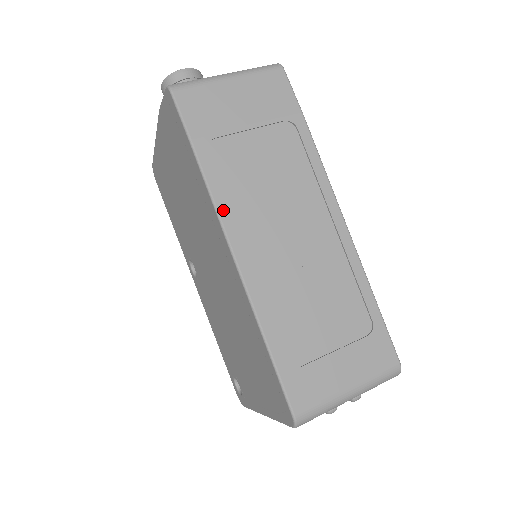
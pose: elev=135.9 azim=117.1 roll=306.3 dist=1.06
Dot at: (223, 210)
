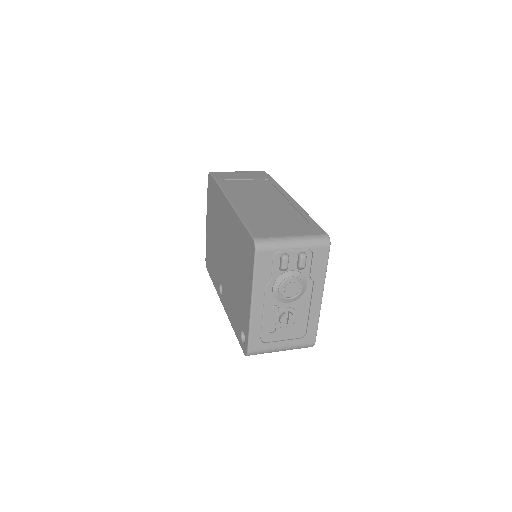
Dot at: (226, 191)
